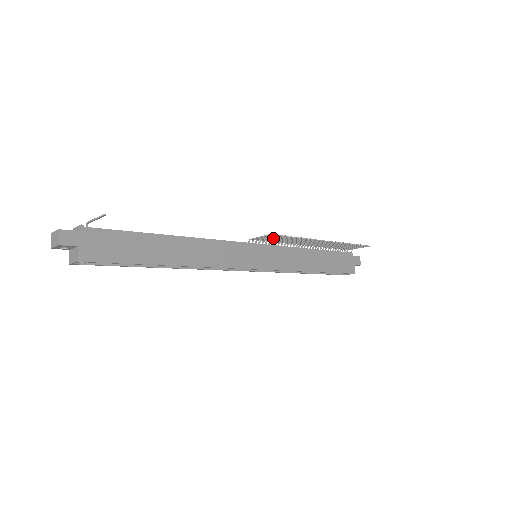
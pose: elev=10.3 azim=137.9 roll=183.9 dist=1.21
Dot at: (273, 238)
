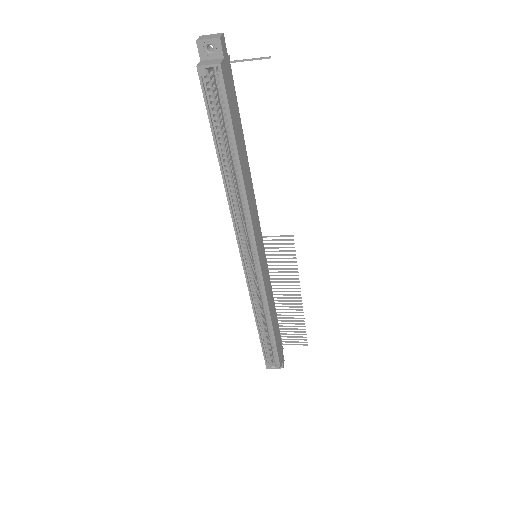
Dot at: (279, 250)
